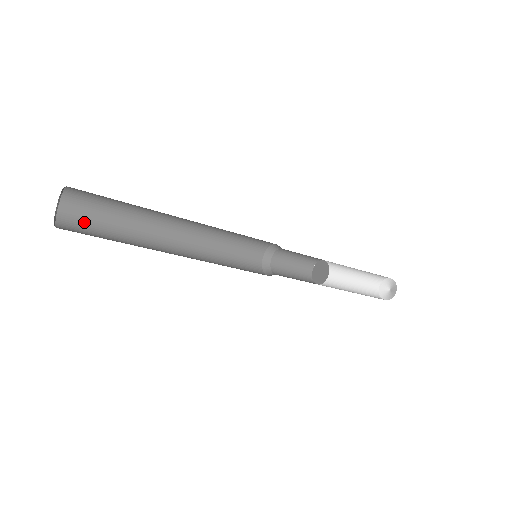
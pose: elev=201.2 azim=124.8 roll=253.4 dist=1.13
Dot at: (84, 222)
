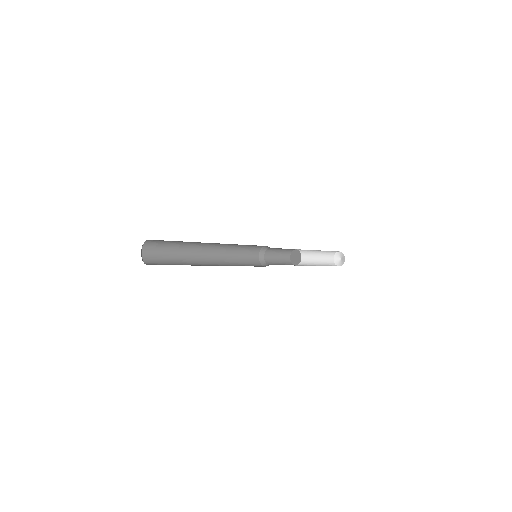
Dot at: (158, 262)
